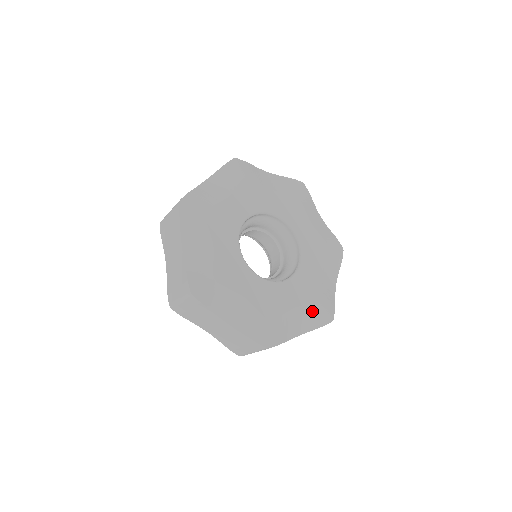
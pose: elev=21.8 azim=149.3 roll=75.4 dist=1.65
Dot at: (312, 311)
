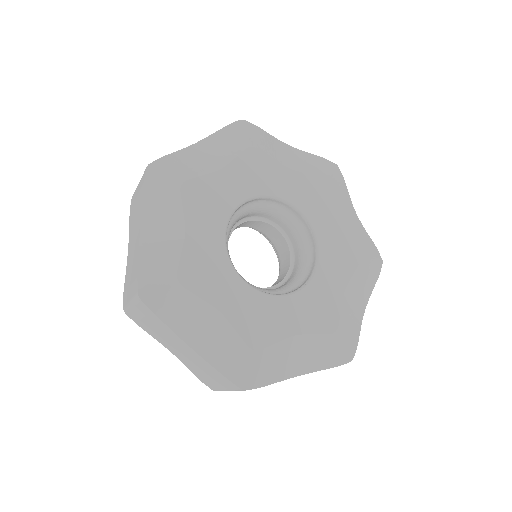
Dot at: (360, 274)
